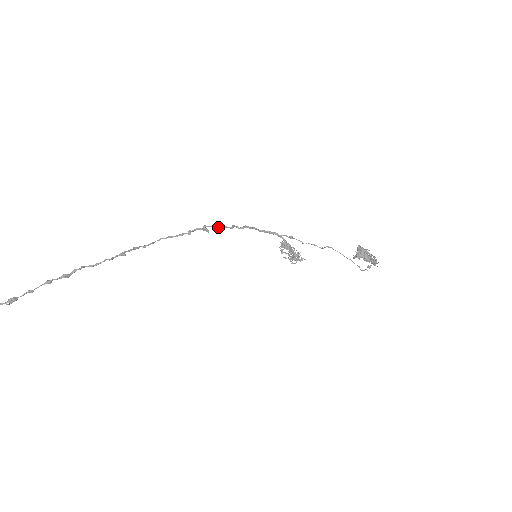
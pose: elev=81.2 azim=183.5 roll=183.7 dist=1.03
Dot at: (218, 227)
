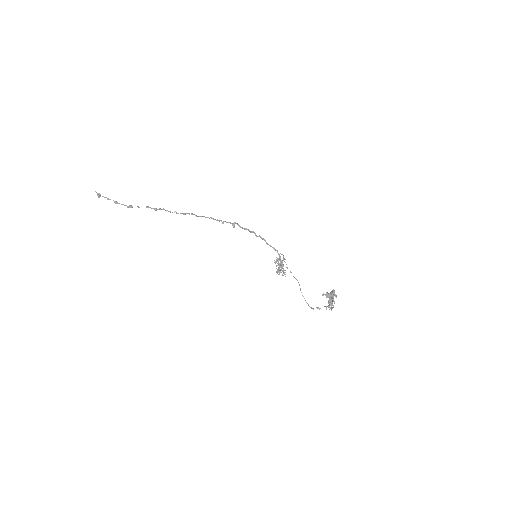
Dot at: (242, 228)
